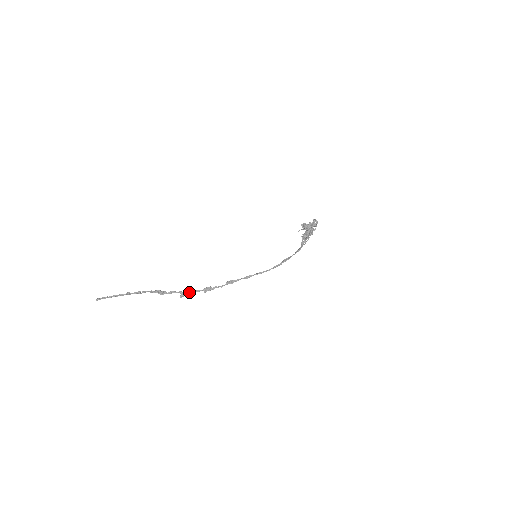
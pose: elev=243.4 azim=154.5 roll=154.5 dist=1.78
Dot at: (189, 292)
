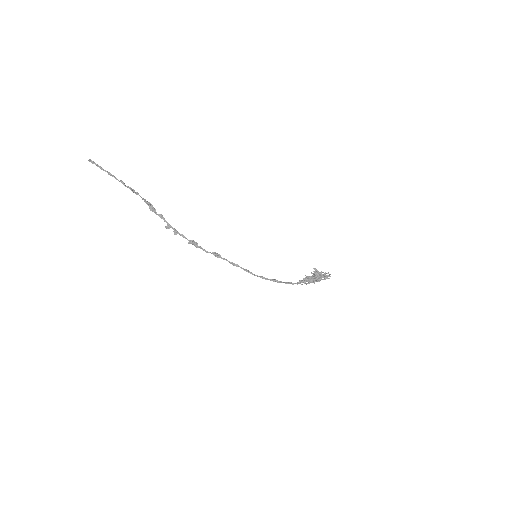
Dot at: (176, 230)
